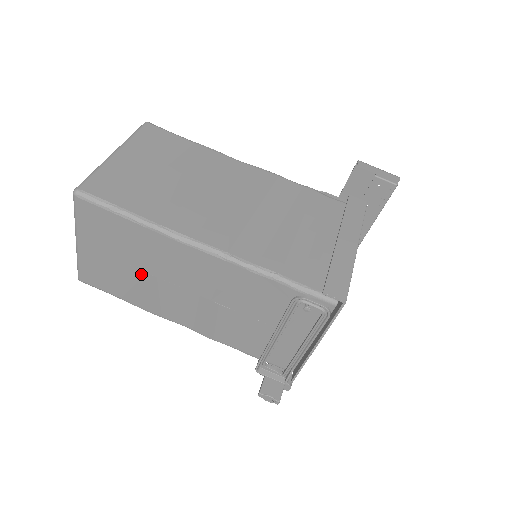
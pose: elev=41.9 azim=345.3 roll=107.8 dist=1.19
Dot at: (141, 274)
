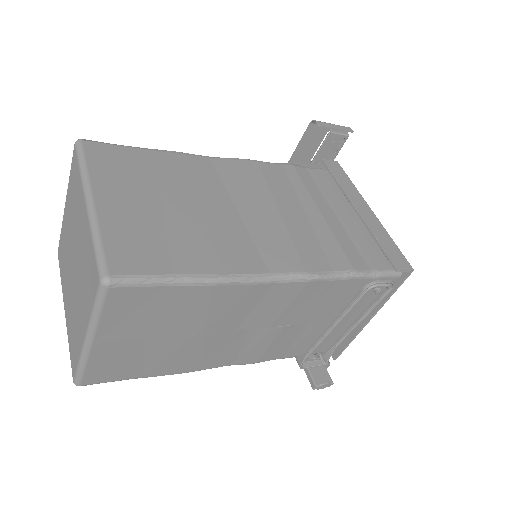
Dot at: (186, 339)
